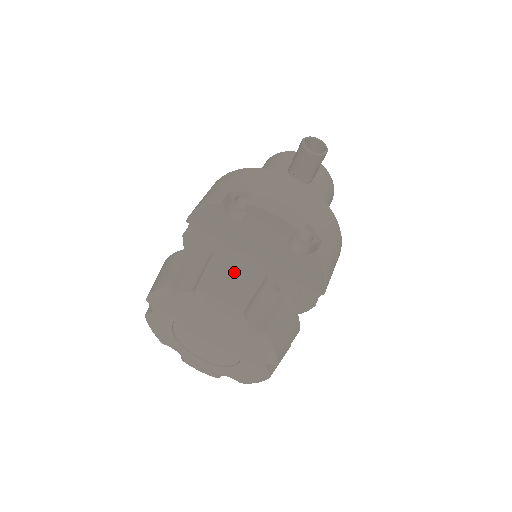
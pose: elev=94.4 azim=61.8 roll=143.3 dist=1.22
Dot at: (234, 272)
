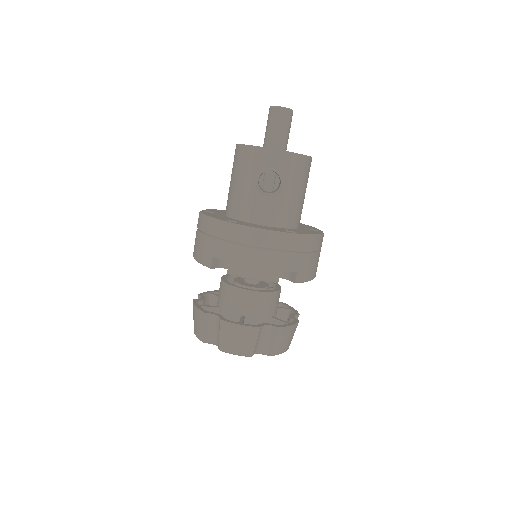
Dot at: (238, 335)
